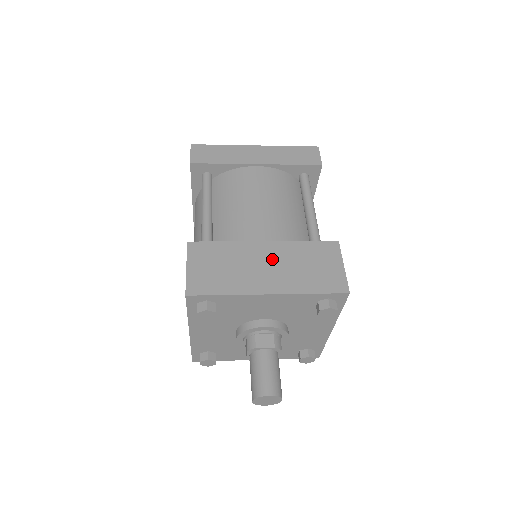
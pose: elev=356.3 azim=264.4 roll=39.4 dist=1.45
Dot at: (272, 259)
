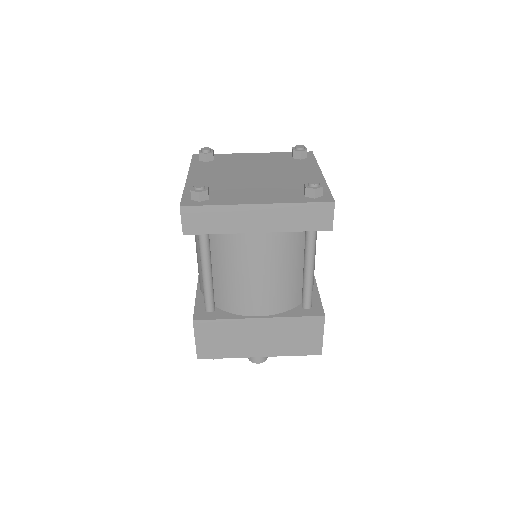
Dot at: (264, 332)
